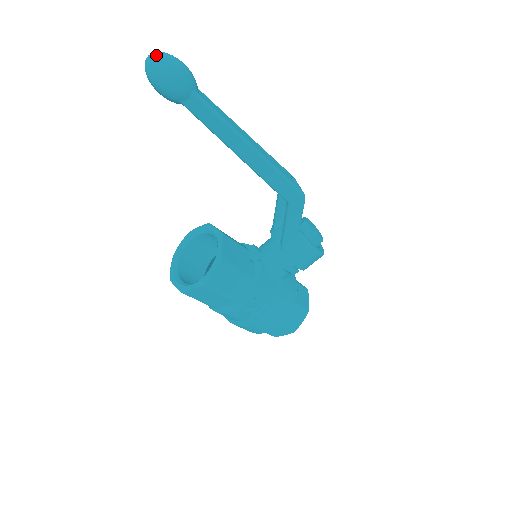
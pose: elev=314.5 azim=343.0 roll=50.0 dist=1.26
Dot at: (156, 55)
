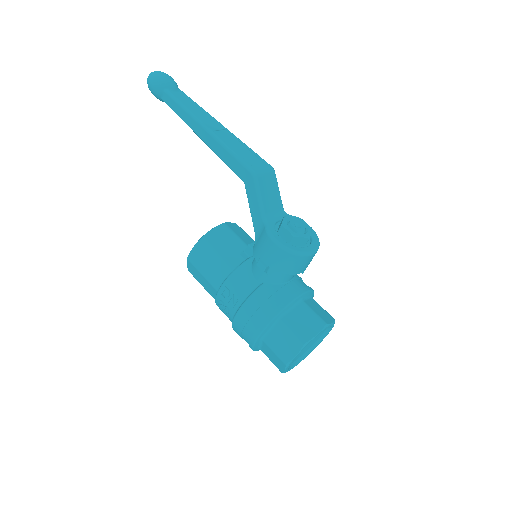
Dot at: (151, 73)
